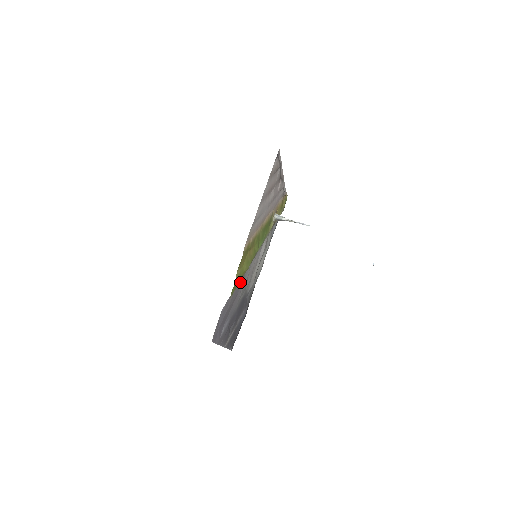
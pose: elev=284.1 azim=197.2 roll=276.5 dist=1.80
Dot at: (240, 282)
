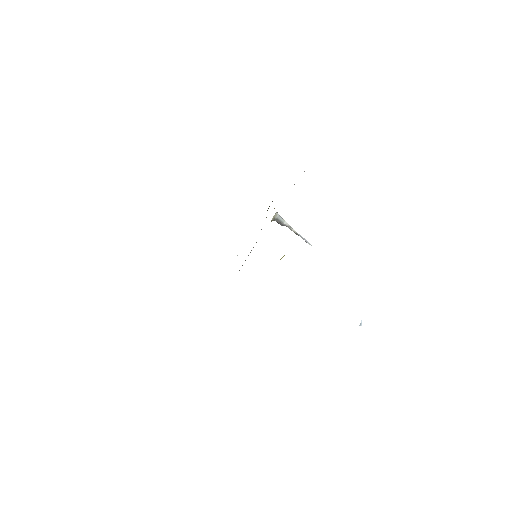
Dot at: occluded
